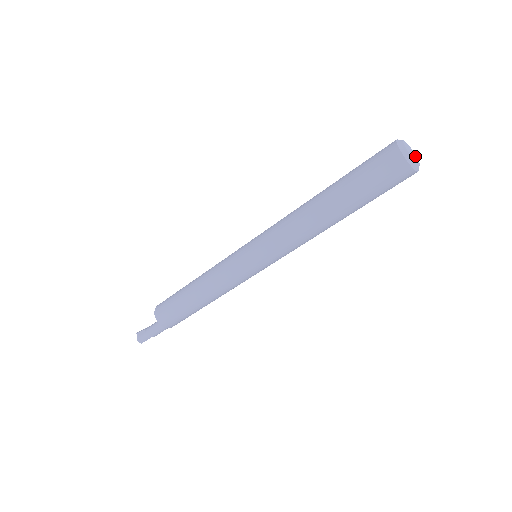
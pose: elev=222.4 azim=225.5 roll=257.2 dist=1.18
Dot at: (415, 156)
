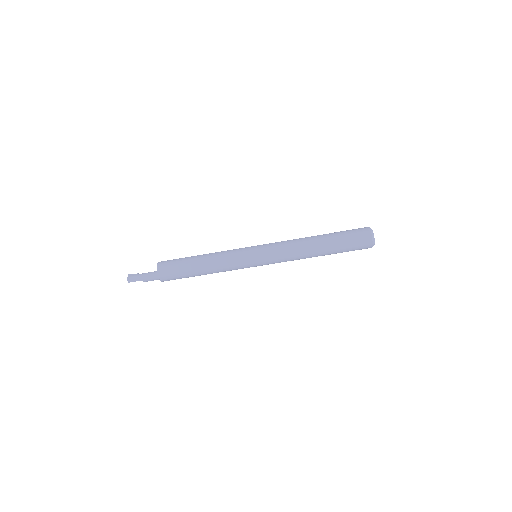
Dot at: occluded
